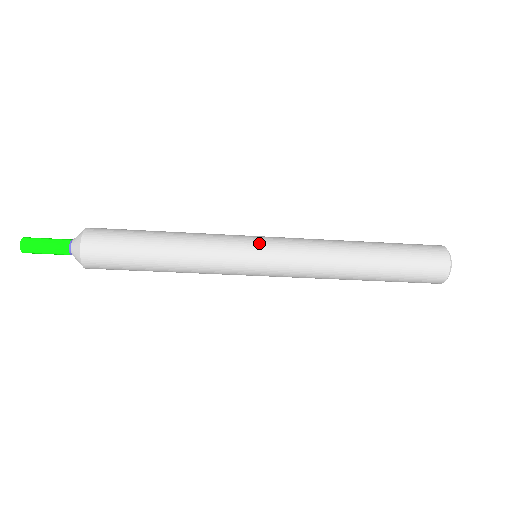
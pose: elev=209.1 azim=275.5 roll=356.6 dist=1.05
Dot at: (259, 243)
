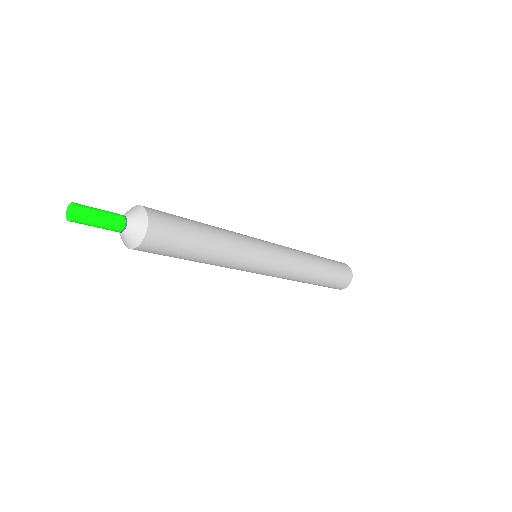
Dot at: (270, 252)
